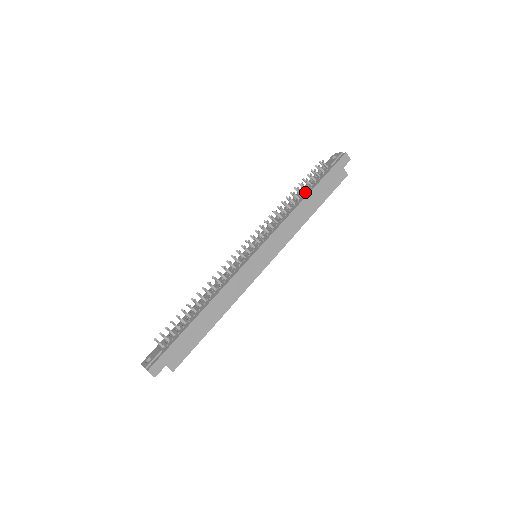
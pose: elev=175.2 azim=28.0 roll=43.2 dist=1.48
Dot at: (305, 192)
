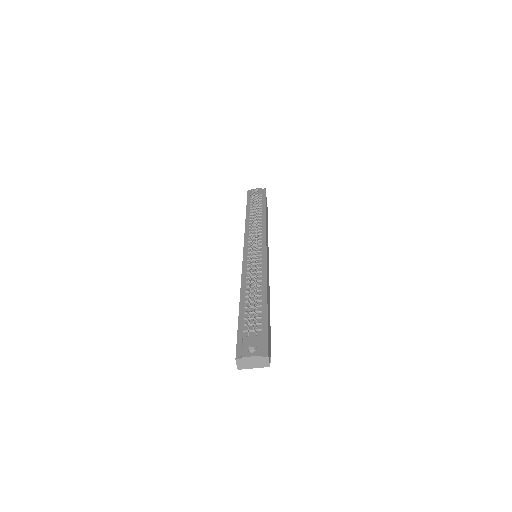
Dot at: (259, 210)
